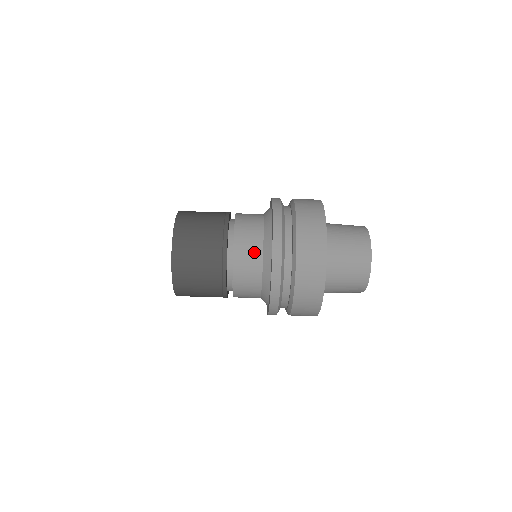
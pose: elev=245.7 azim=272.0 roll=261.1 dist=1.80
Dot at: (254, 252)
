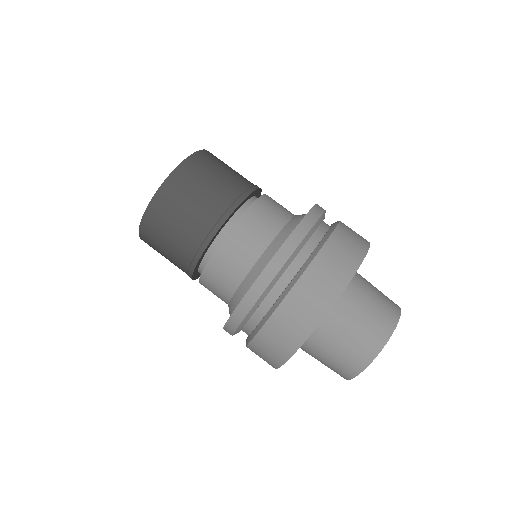
Dot at: (281, 212)
